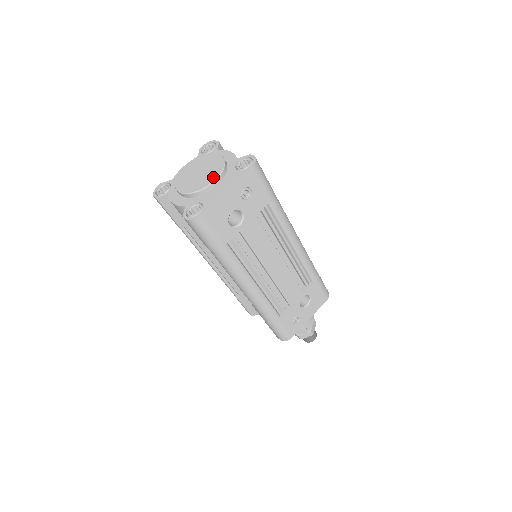
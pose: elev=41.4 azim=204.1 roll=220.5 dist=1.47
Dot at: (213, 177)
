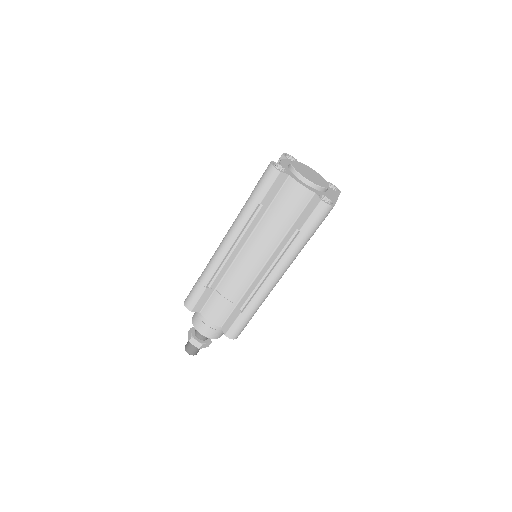
Dot at: (326, 184)
